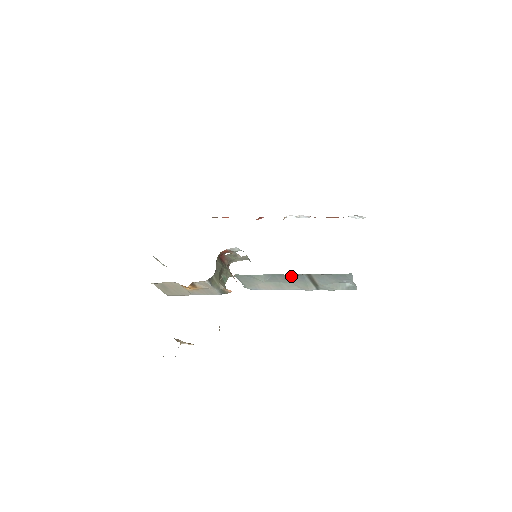
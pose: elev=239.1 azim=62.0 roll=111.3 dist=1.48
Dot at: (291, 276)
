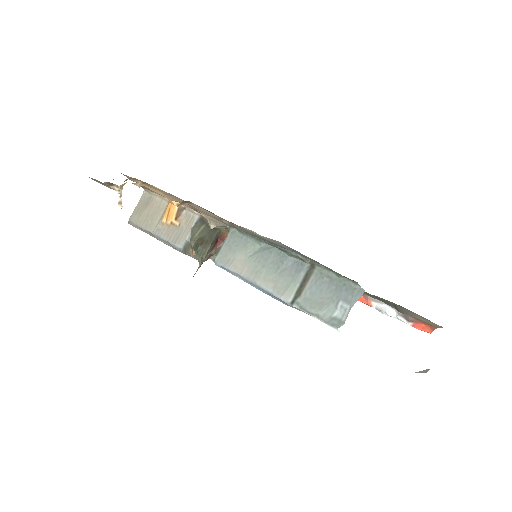
Dot at: (289, 261)
